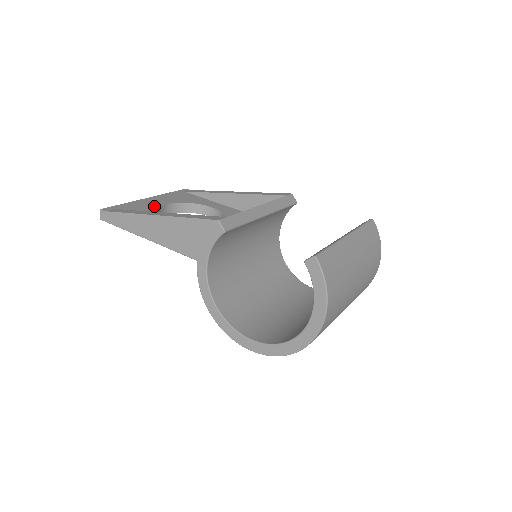
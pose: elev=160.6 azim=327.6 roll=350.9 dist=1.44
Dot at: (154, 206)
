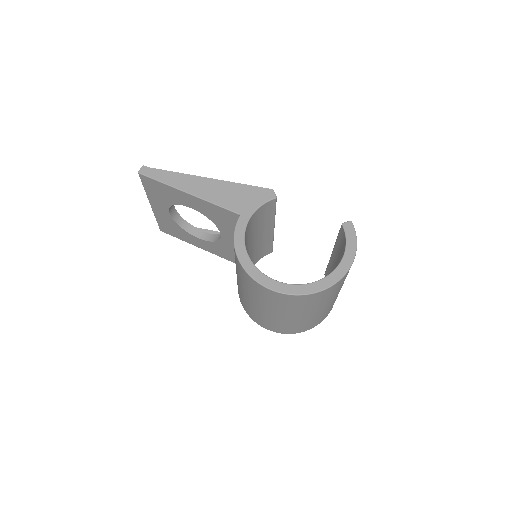
Dot at: occluded
